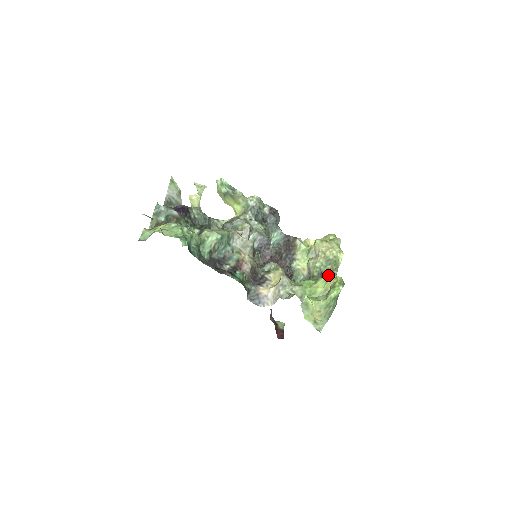
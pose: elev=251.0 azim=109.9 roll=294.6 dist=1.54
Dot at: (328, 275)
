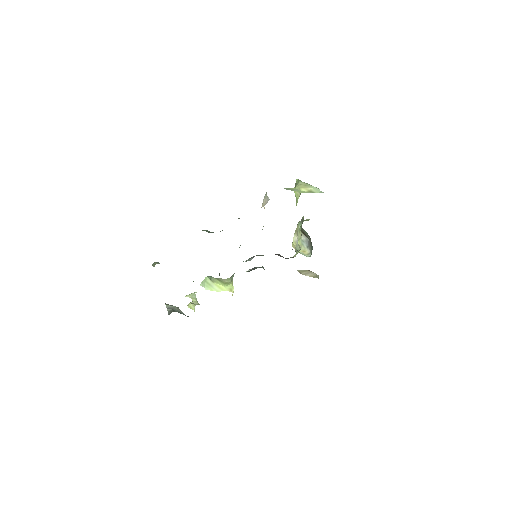
Dot at: occluded
